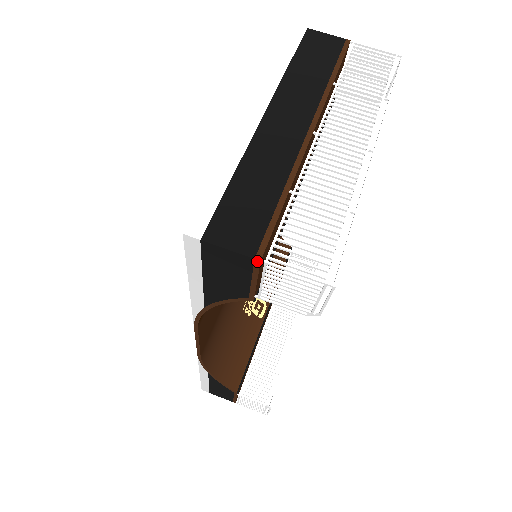
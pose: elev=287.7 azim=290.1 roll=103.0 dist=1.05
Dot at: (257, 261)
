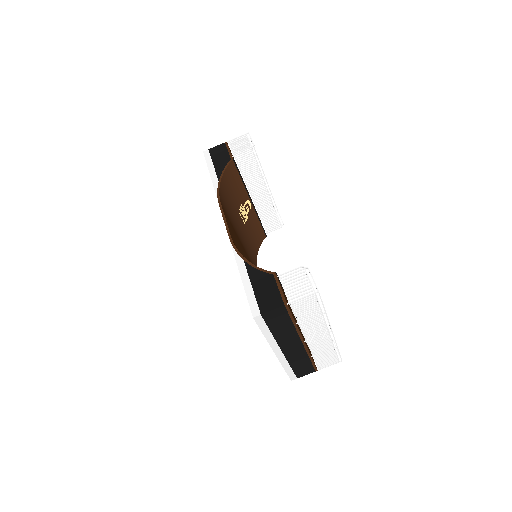
Dot at: (316, 370)
